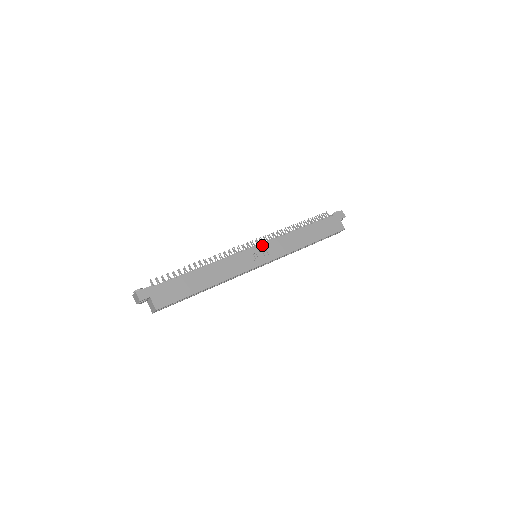
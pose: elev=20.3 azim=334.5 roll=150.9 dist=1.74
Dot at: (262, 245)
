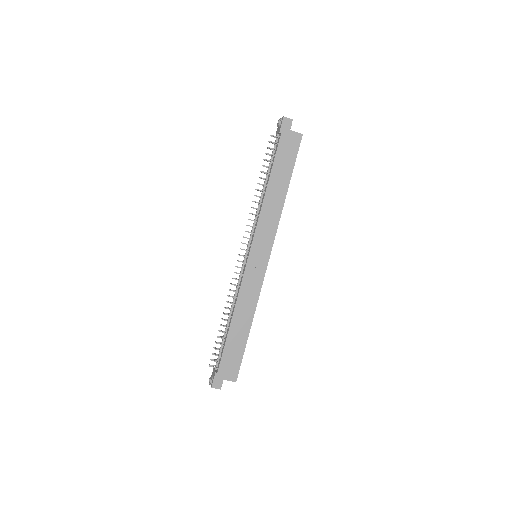
Dot at: (252, 246)
